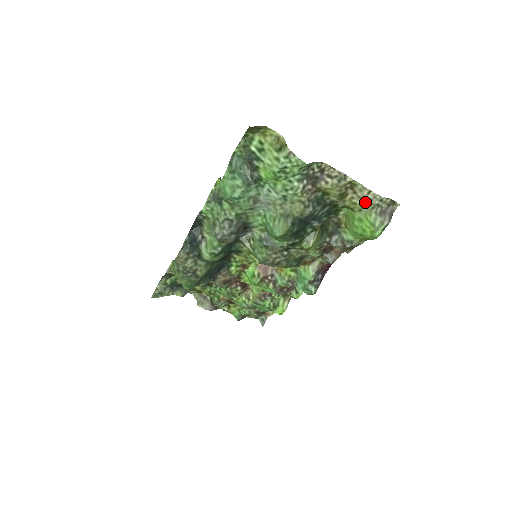
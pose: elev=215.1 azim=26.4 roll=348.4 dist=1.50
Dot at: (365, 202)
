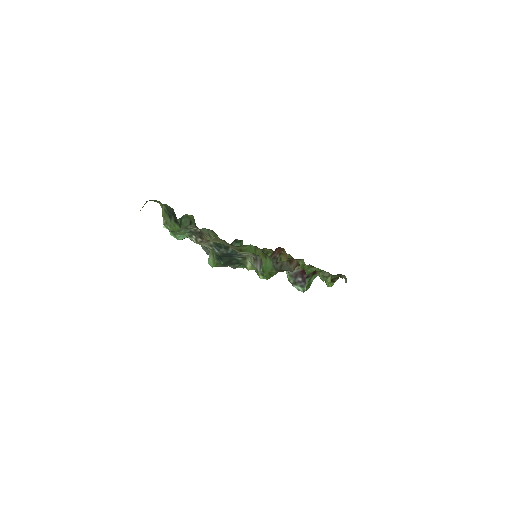
Dot at: (238, 252)
